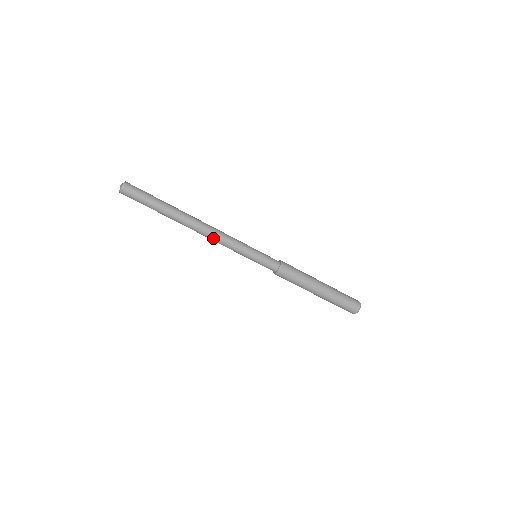
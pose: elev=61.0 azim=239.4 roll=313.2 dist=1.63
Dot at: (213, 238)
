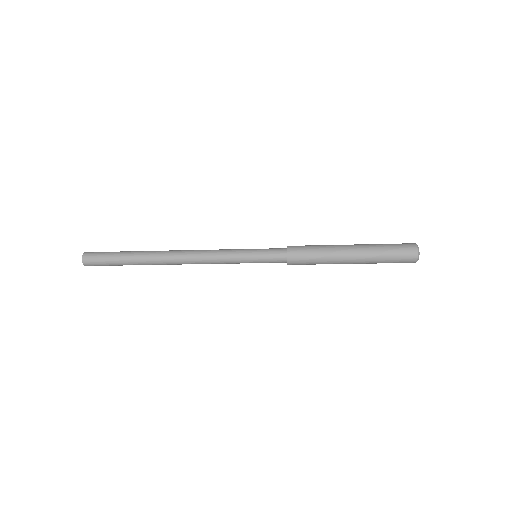
Dot at: occluded
